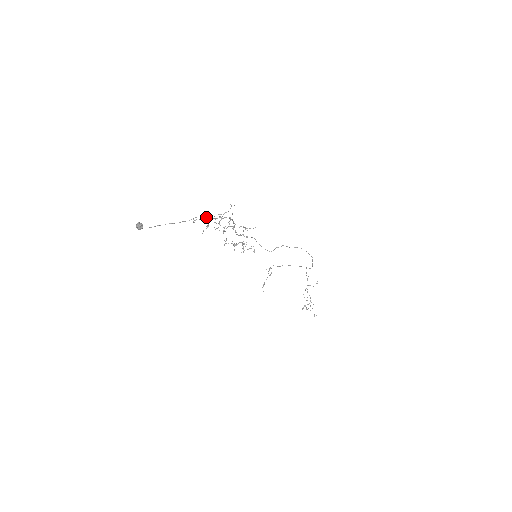
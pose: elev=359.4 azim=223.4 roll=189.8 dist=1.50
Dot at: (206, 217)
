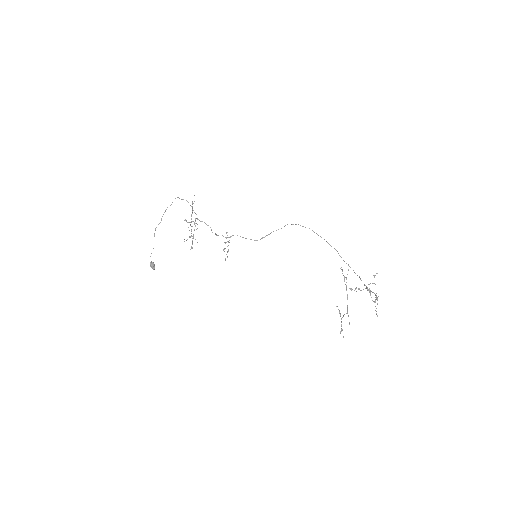
Dot at: occluded
